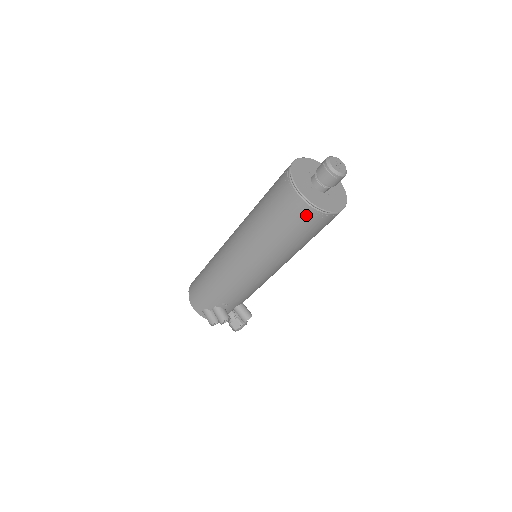
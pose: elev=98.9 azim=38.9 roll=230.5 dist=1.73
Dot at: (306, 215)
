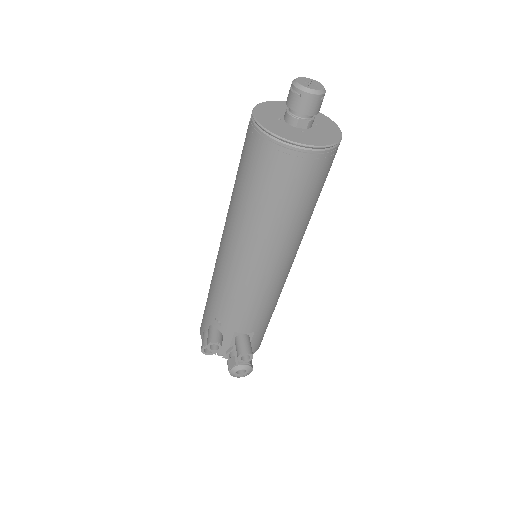
Dot at: (258, 146)
